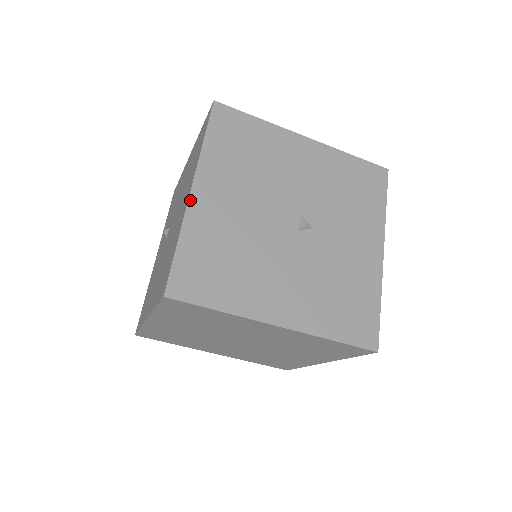
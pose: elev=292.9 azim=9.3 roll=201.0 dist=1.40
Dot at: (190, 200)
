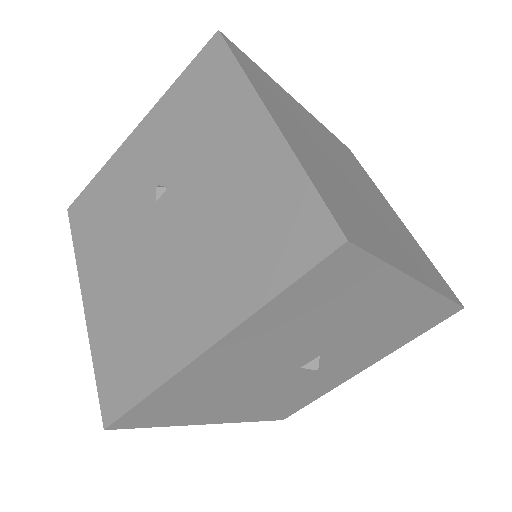
Dot at: (196, 361)
